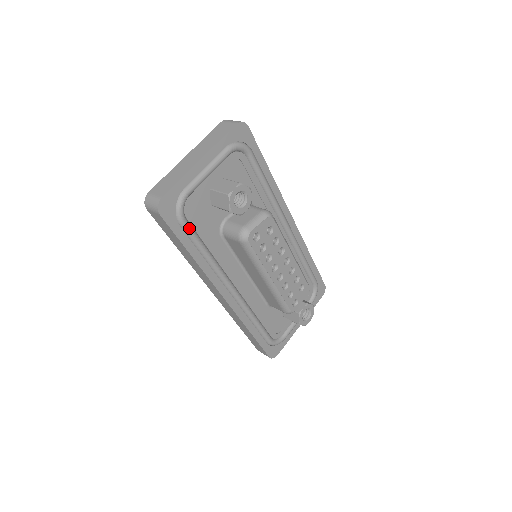
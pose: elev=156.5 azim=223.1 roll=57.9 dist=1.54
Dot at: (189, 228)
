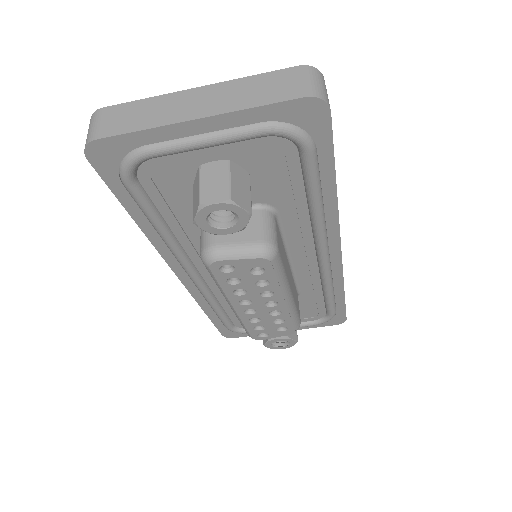
Dot at: (137, 195)
